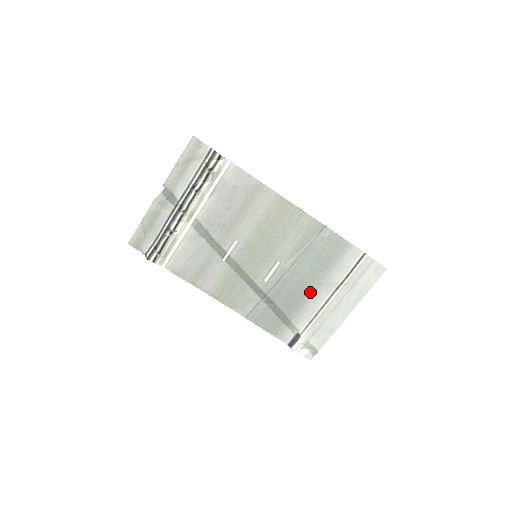
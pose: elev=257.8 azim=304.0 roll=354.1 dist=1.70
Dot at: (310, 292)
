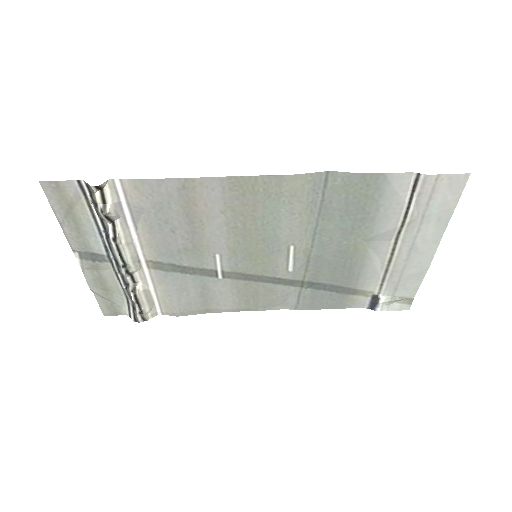
Dot at: (361, 254)
